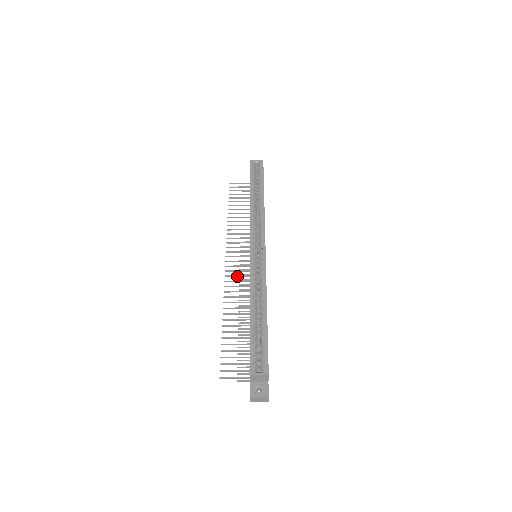
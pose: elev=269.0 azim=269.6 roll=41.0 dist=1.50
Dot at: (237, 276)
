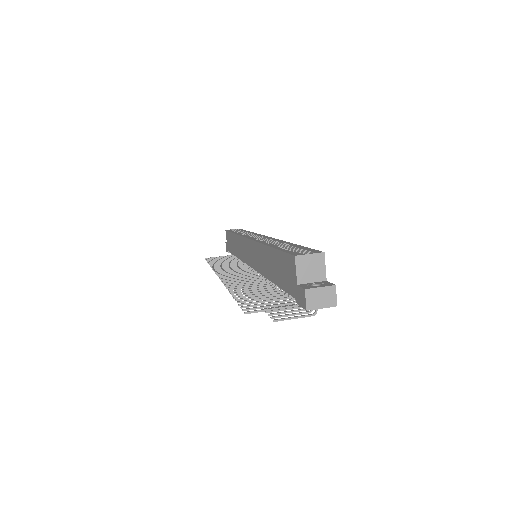
Dot at: (236, 277)
